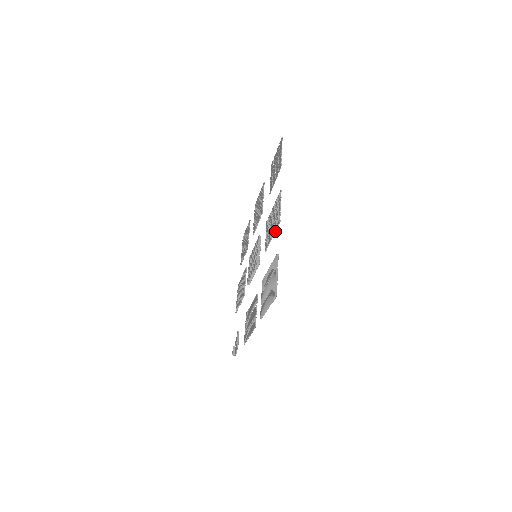
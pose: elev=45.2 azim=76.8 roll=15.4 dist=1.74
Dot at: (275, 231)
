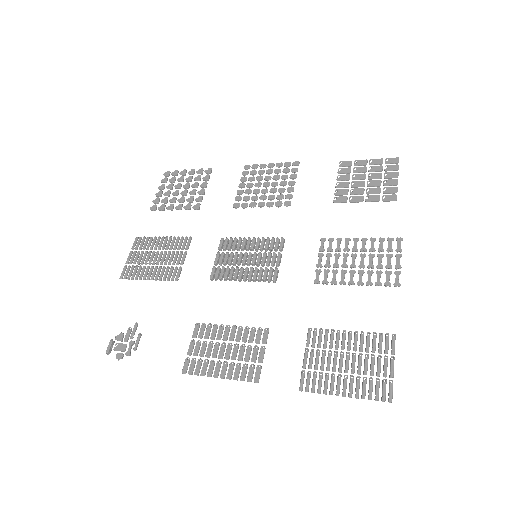
Dot at: occluded
